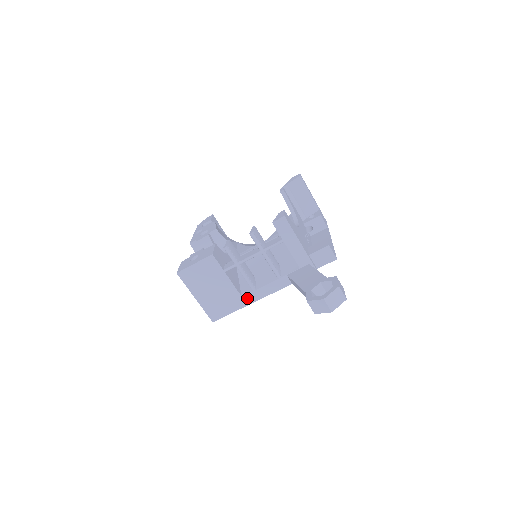
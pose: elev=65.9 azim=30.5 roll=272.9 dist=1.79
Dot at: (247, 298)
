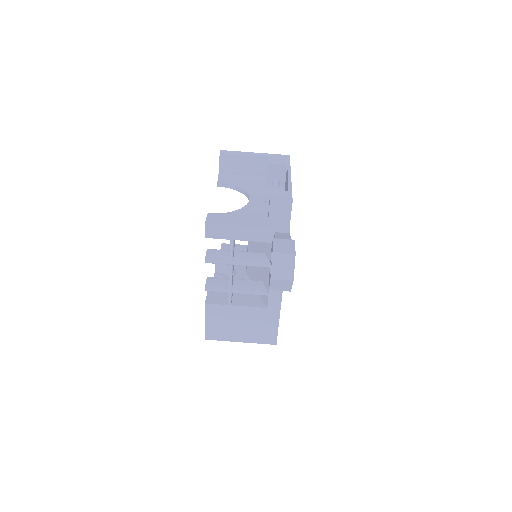
Dot at: (272, 305)
